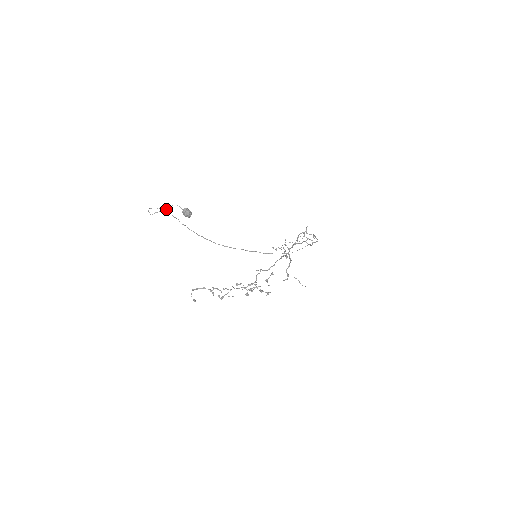
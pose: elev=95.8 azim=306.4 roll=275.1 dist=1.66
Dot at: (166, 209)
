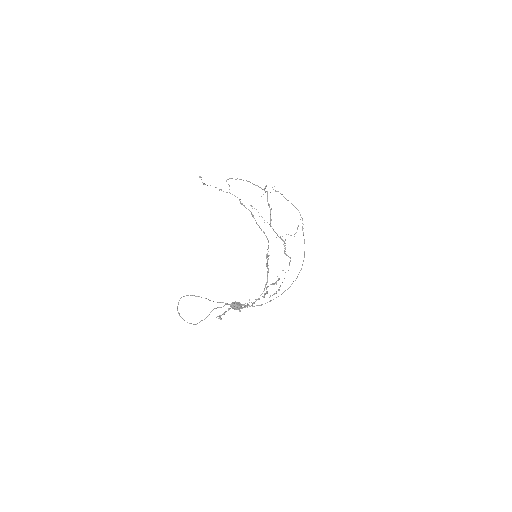
Dot at: occluded
